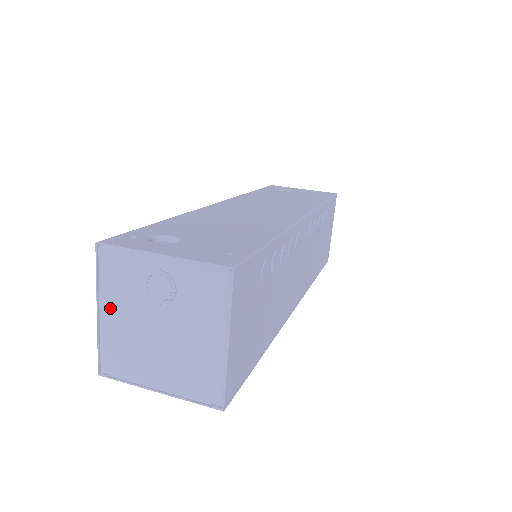
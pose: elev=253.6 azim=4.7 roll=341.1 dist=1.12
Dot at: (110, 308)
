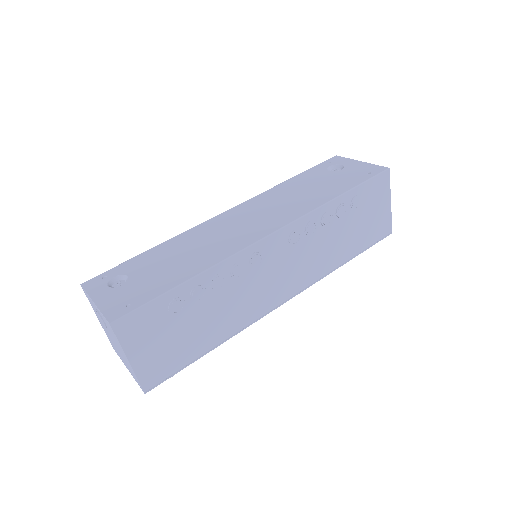
Dot at: (99, 319)
